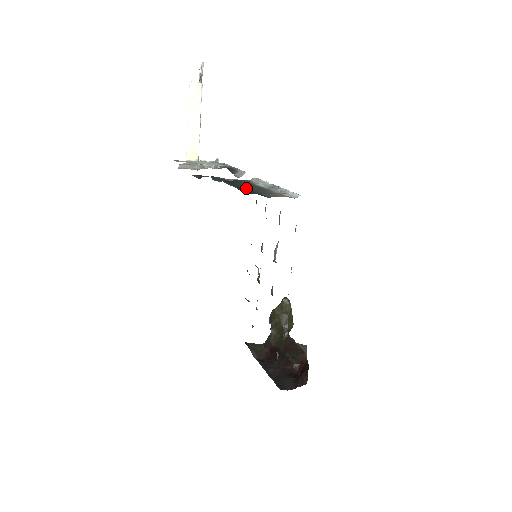
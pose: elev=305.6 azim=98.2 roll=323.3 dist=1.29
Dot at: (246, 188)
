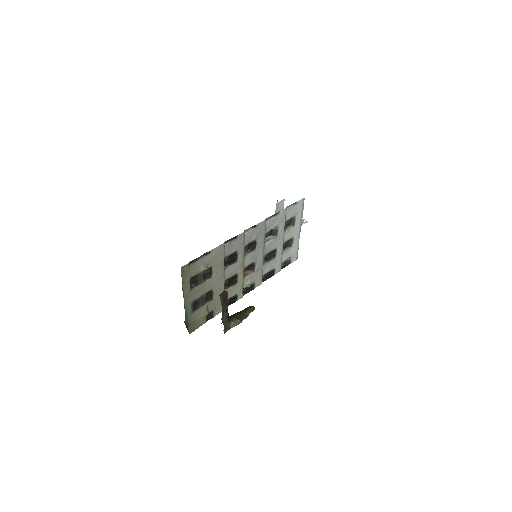
Dot at: occluded
